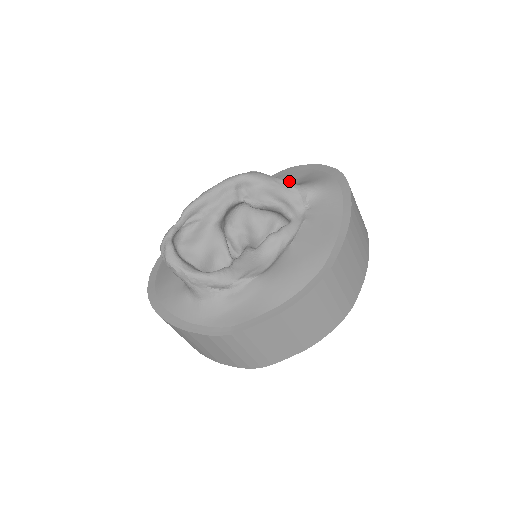
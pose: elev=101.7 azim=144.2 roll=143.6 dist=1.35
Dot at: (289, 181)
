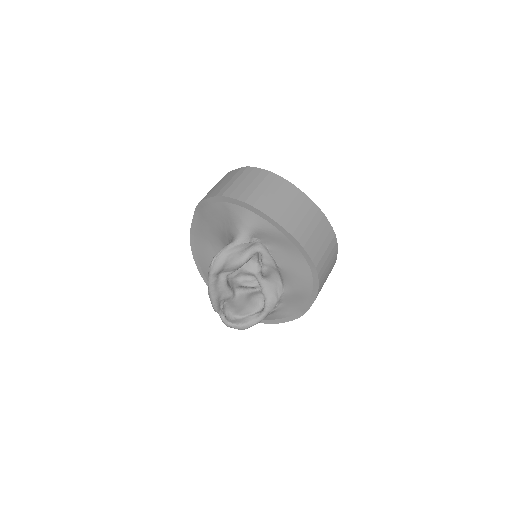
Dot at: (218, 216)
